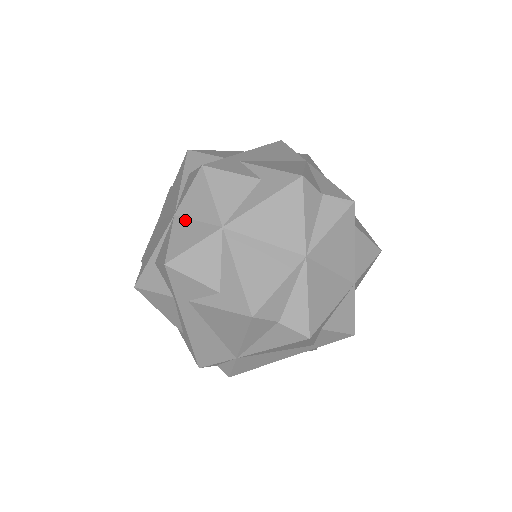
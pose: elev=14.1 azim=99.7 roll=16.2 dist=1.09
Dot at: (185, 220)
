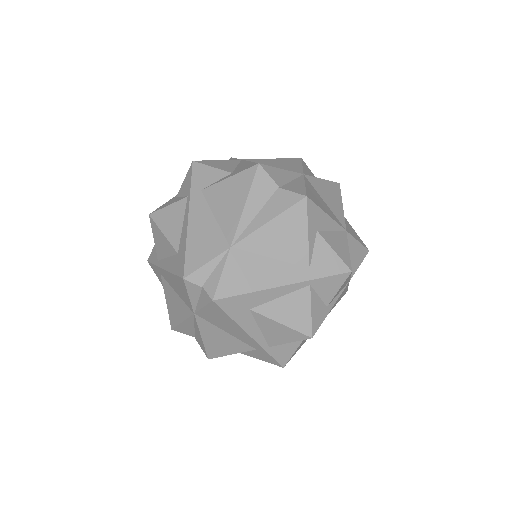
Dot at: occluded
